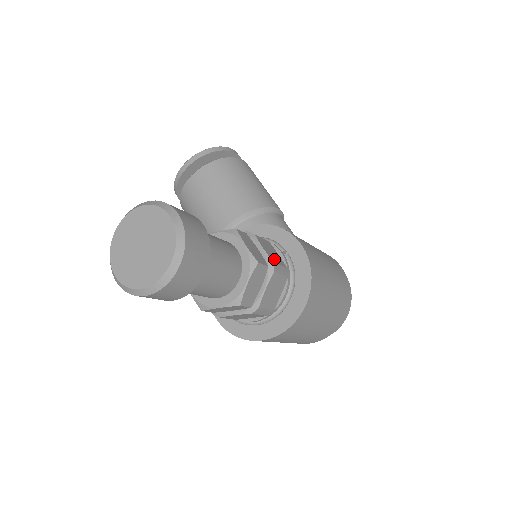
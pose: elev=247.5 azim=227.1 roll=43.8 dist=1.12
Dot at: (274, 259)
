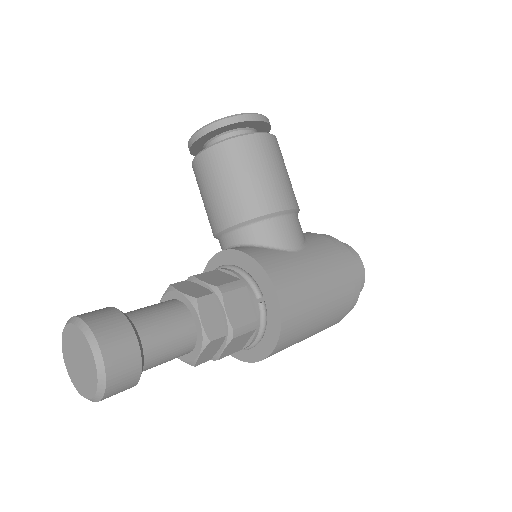
Dot at: (238, 321)
